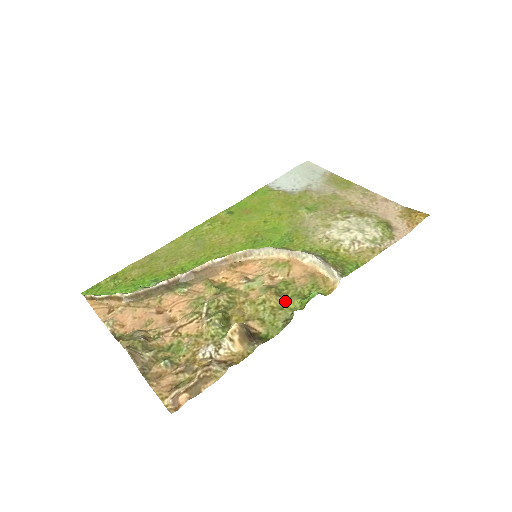
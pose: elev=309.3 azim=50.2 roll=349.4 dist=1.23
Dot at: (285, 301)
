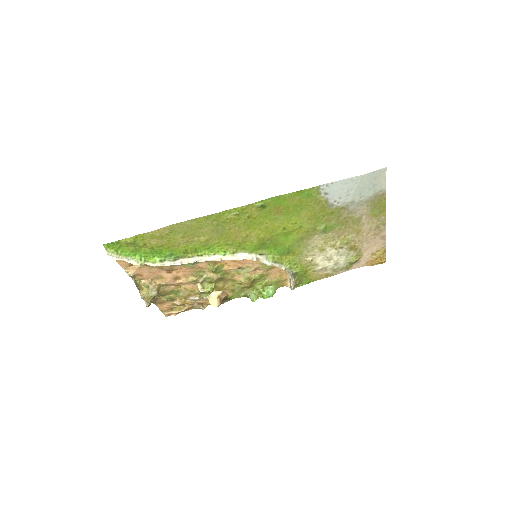
Dot at: (253, 286)
